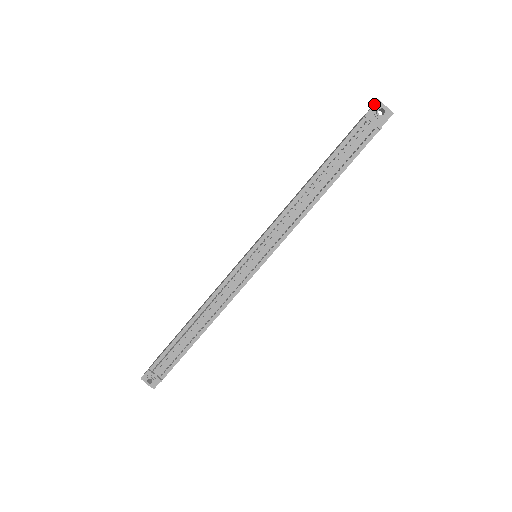
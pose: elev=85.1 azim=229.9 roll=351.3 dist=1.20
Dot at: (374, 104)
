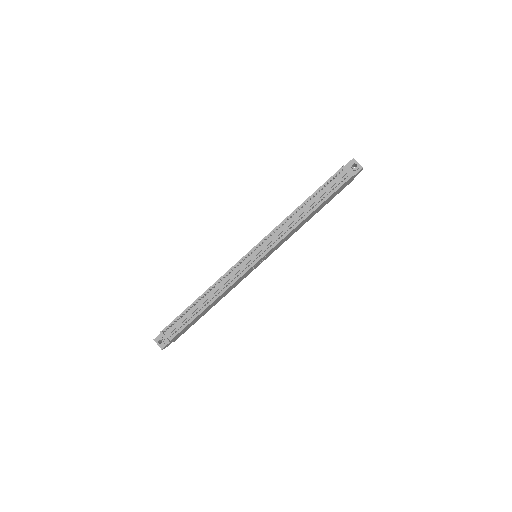
Dot at: (350, 160)
